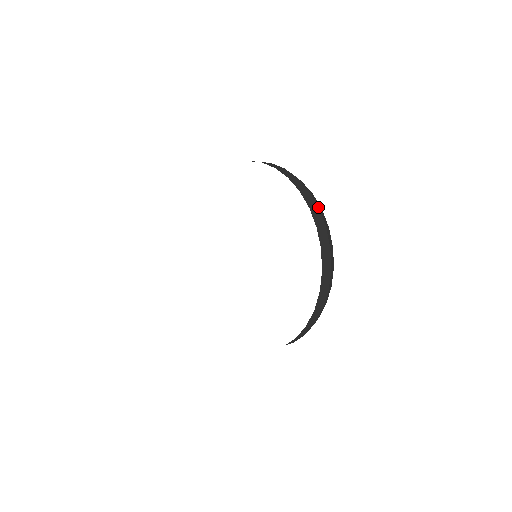
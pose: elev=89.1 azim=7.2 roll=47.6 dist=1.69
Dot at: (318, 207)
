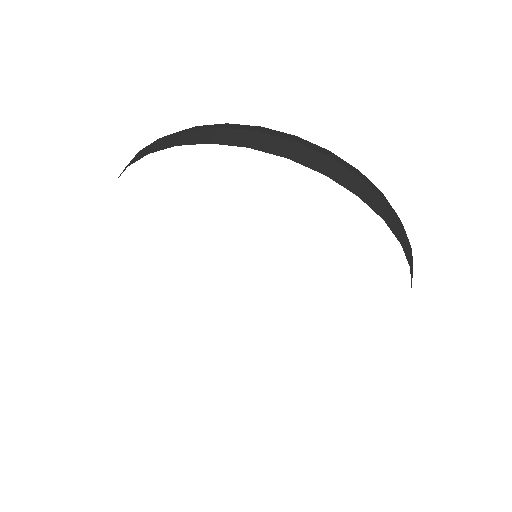
Dot at: (254, 131)
